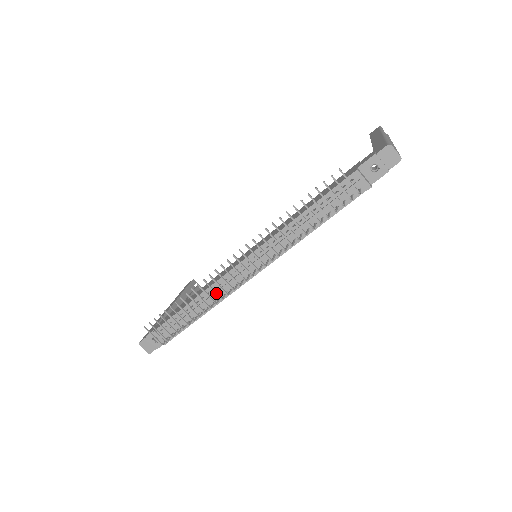
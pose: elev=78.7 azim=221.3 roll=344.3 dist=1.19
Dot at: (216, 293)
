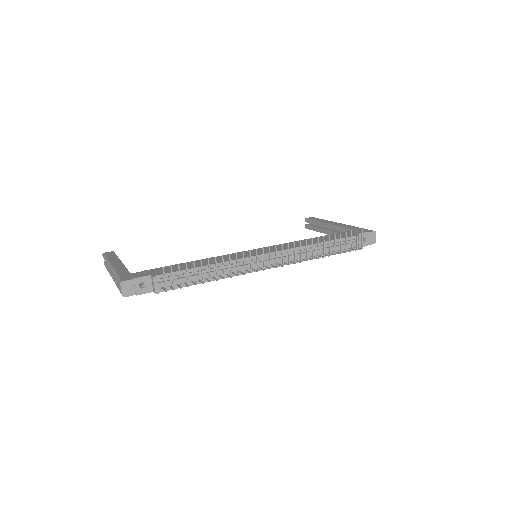
Dot at: occluded
